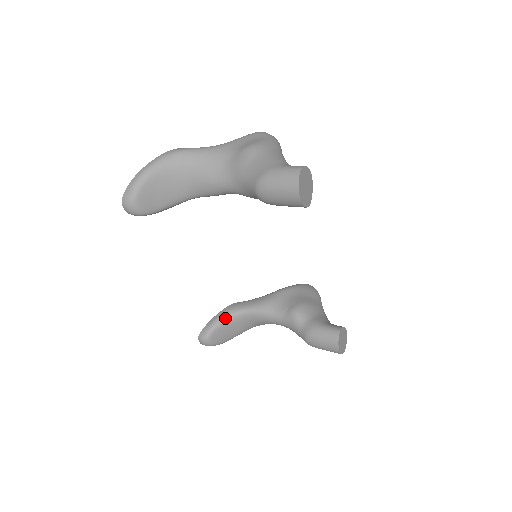
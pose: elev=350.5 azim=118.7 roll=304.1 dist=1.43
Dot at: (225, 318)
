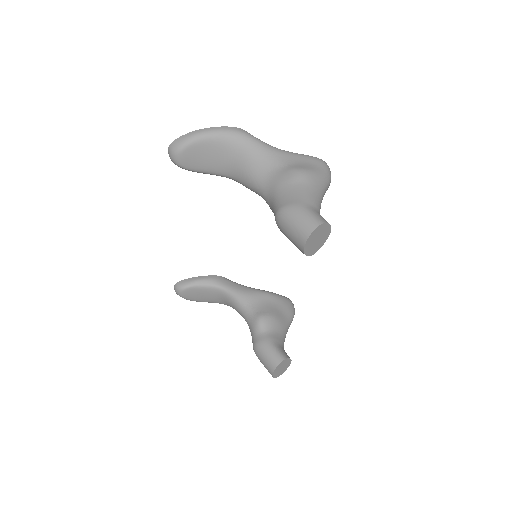
Dot at: (205, 284)
